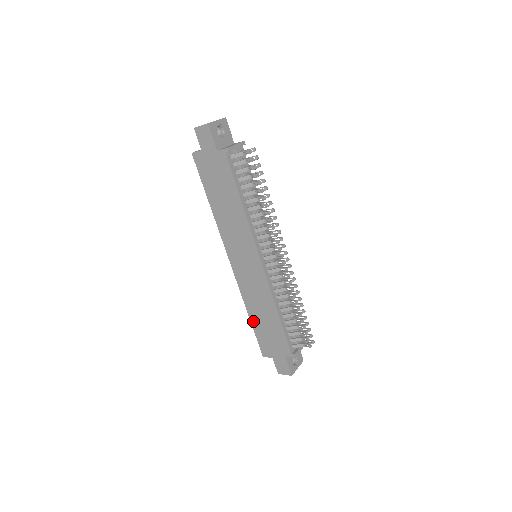
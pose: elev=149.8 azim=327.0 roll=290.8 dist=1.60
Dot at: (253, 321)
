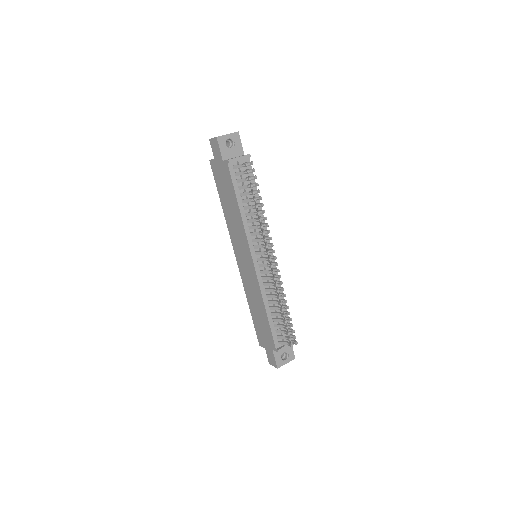
Dot at: (252, 312)
